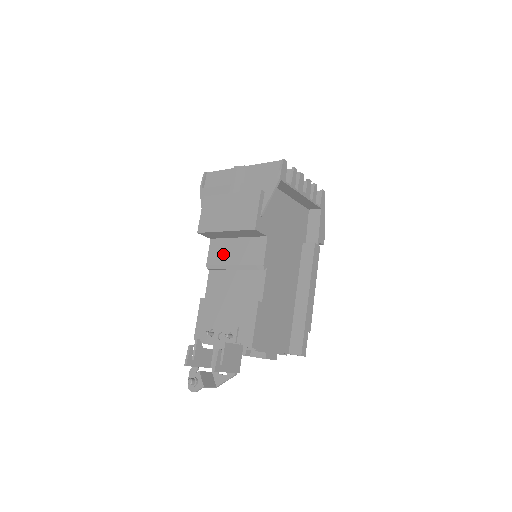
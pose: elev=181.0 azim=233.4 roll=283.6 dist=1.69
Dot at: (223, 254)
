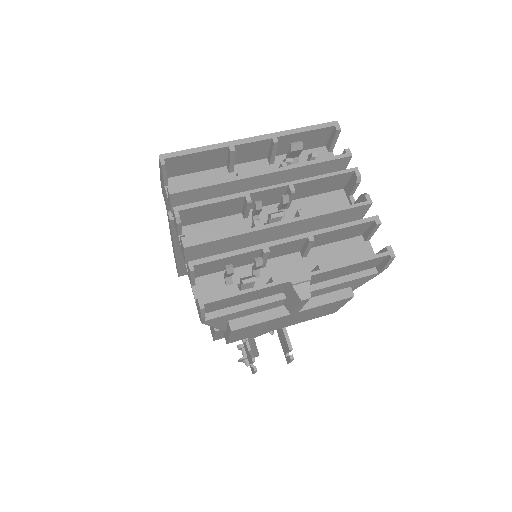
Dot at: occluded
